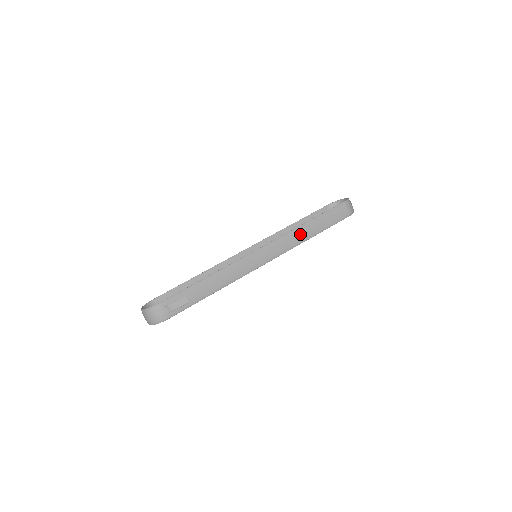
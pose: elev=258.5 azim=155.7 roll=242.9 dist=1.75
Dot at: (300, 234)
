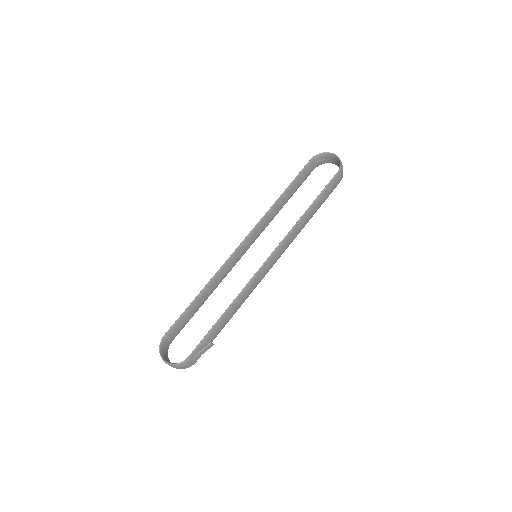
Dot at: (300, 226)
